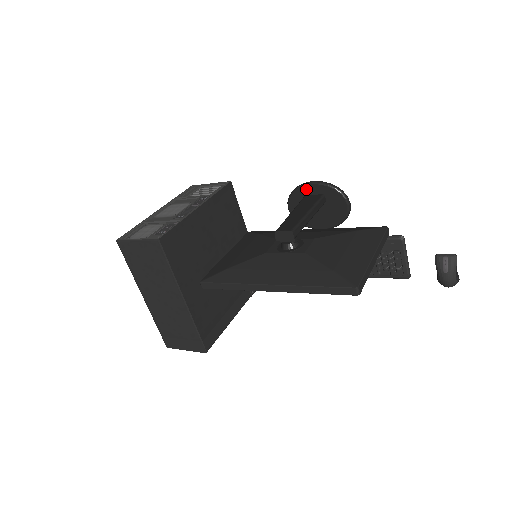
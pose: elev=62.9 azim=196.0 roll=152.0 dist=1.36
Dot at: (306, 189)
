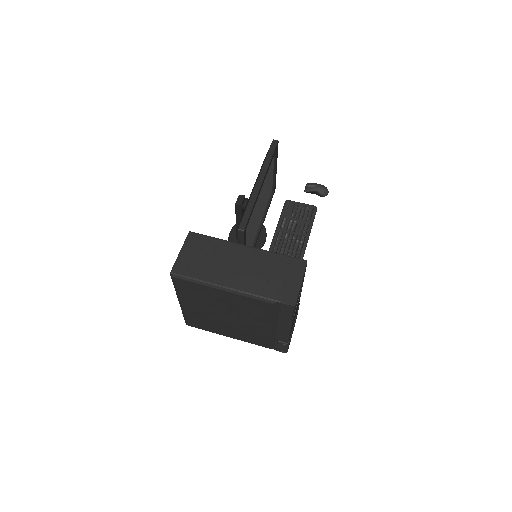
Dot at: (232, 236)
